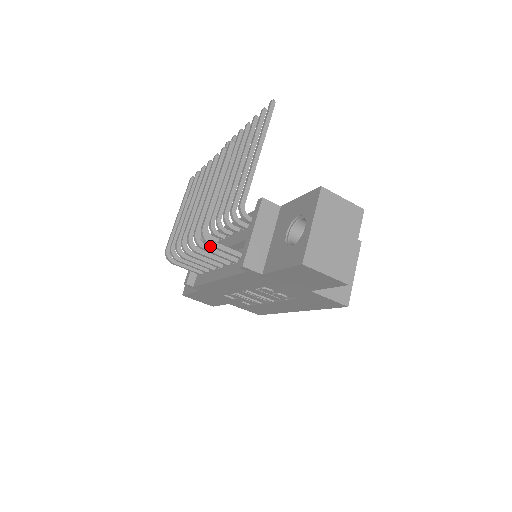
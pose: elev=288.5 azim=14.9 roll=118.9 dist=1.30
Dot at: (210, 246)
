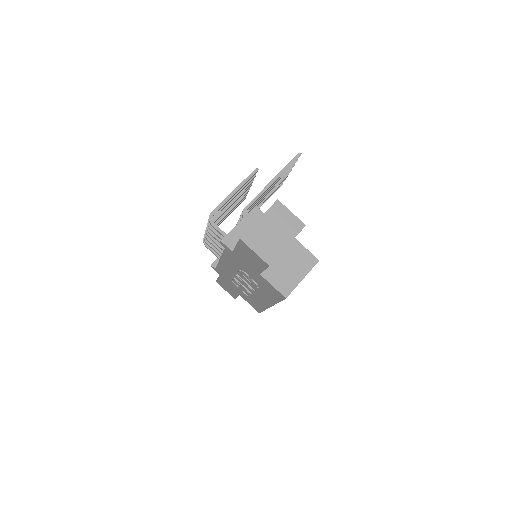
Dot at: (212, 226)
